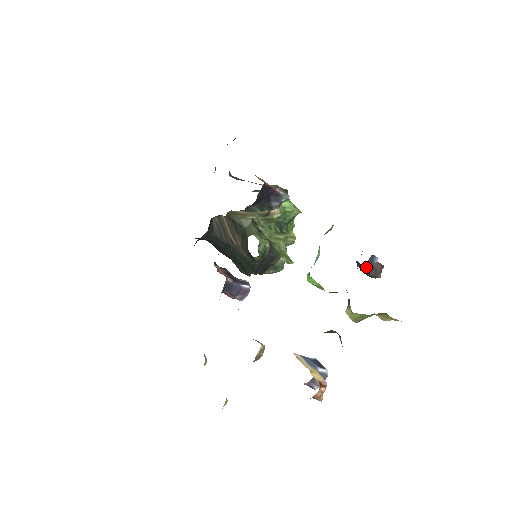
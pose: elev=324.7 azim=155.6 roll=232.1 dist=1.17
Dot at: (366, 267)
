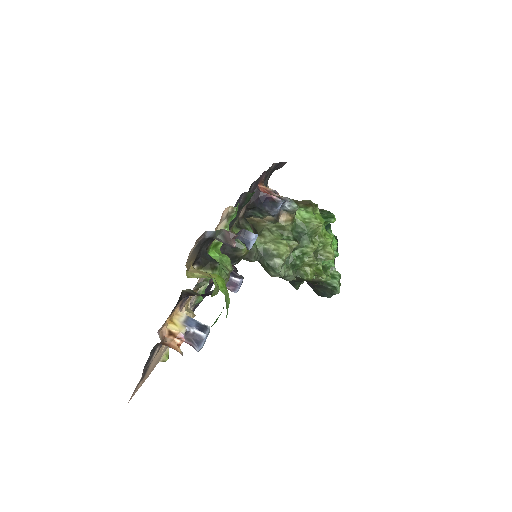
Dot at: (242, 242)
